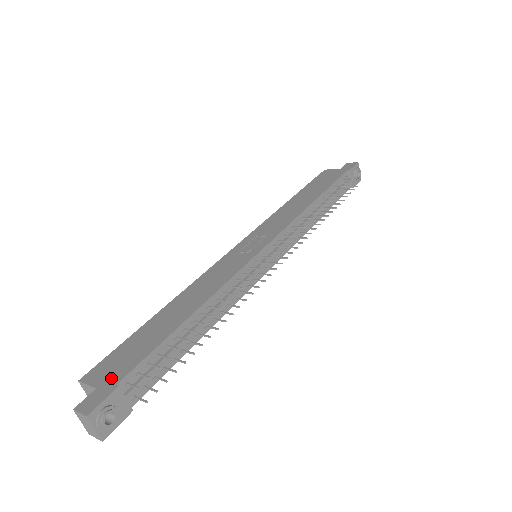
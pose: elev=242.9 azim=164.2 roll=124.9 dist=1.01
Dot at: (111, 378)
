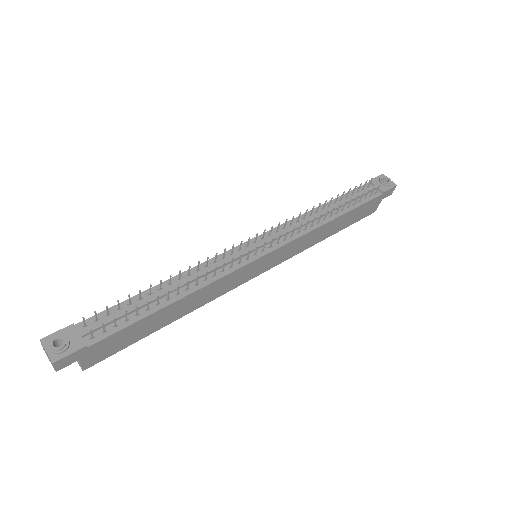
Dot at: occluded
